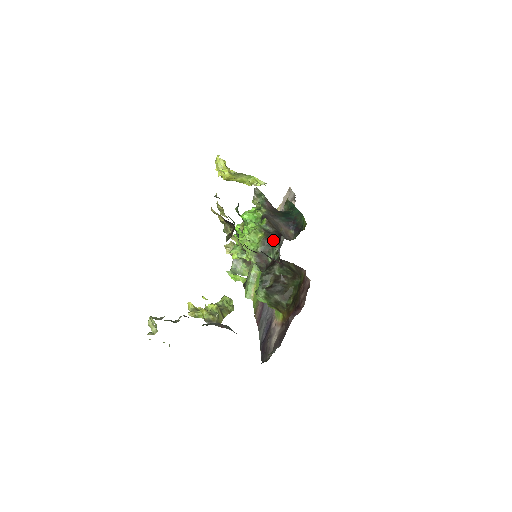
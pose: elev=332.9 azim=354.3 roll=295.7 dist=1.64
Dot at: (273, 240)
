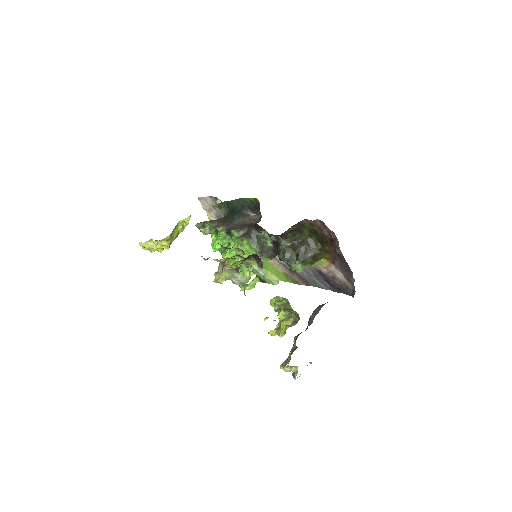
Dot at: (256, 233)
